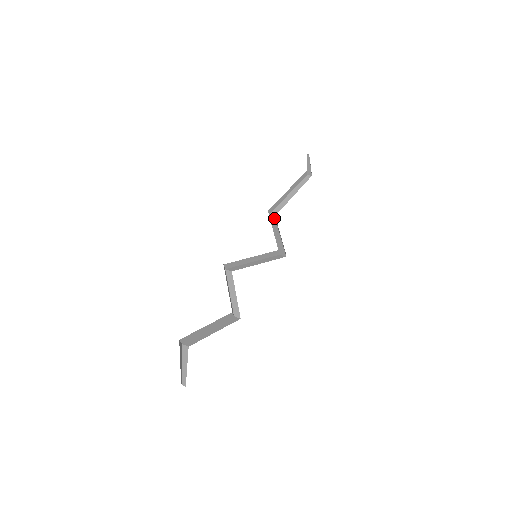
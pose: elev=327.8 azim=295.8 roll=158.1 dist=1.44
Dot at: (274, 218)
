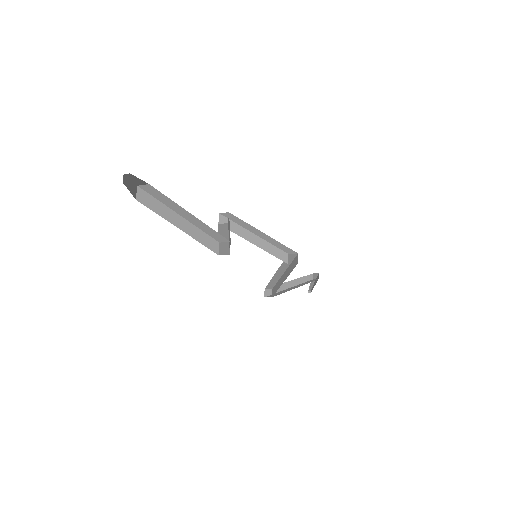
Dot at: (272, 295)
